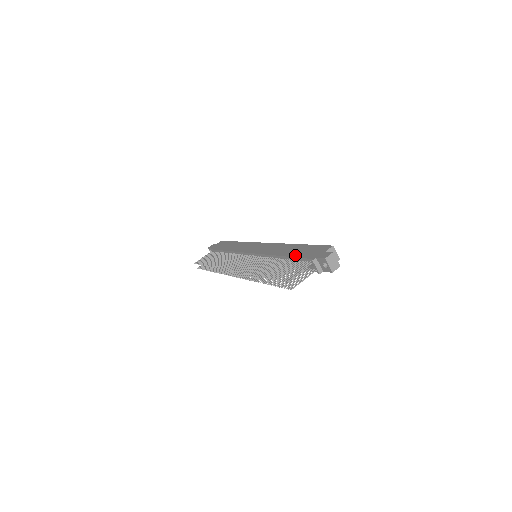
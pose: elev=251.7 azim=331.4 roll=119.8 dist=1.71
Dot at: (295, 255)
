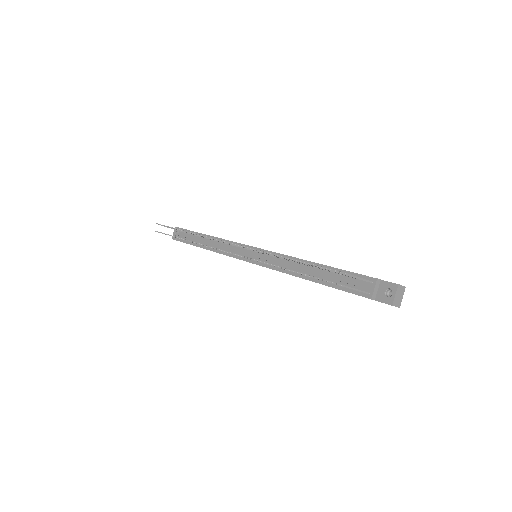
Dot at: occluded
